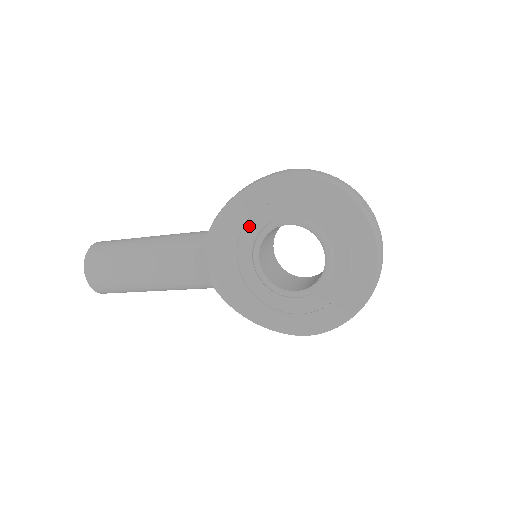
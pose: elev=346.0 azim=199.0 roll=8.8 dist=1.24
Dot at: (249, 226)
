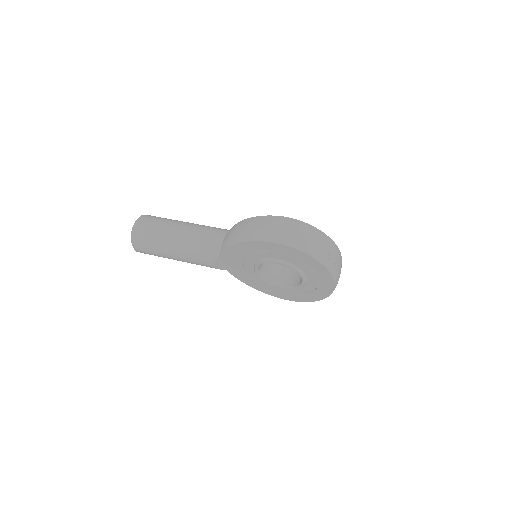
Dot at: (252, 256)
